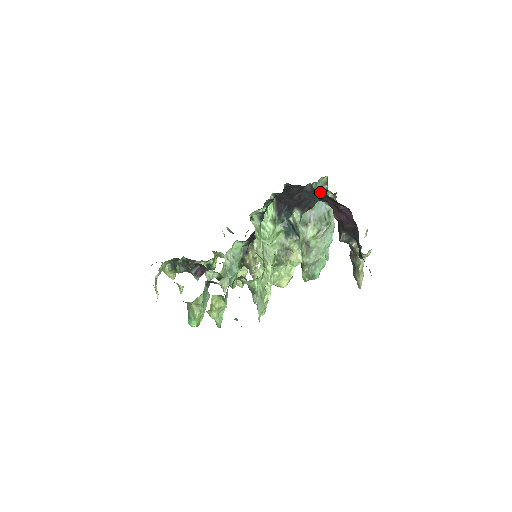
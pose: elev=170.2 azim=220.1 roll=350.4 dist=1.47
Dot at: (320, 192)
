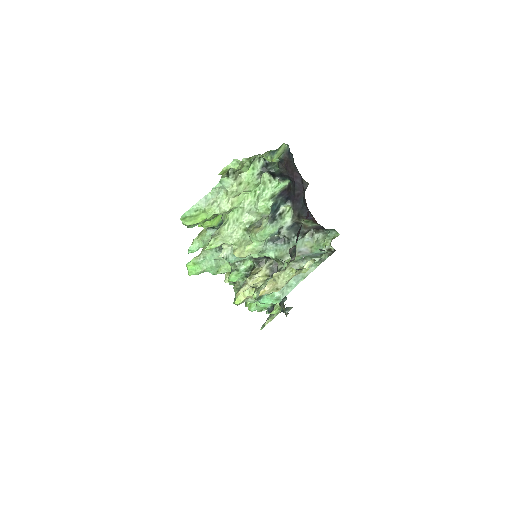
Dot at: (326, 242)
